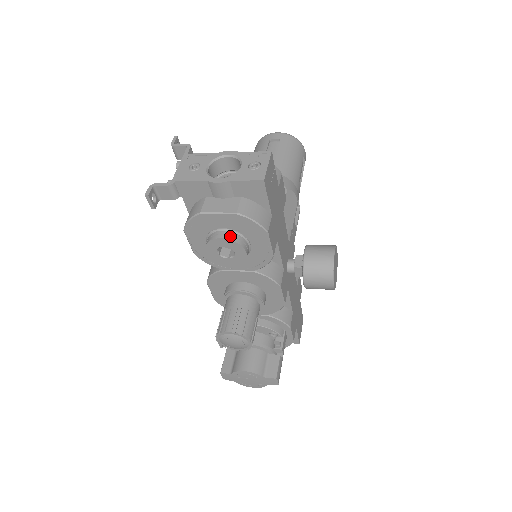
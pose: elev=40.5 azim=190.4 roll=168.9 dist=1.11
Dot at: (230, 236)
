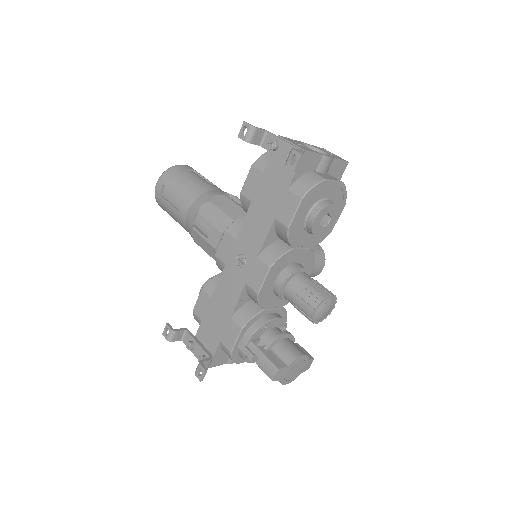
Dot at: (334, 204)
